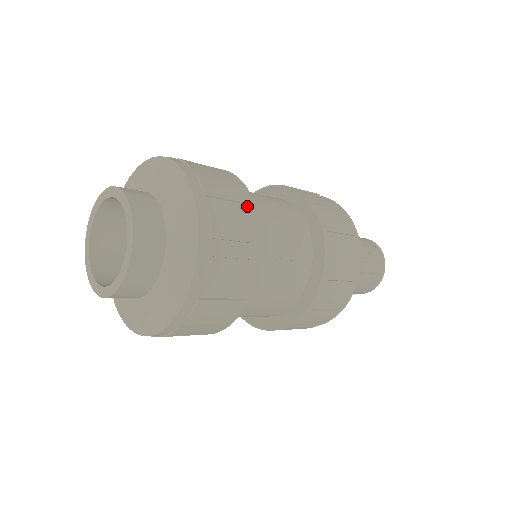
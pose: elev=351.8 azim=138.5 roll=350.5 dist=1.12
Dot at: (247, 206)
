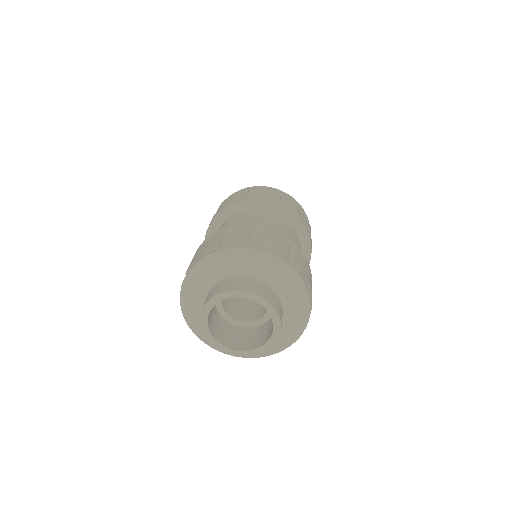
Dot at: (301, 255)
